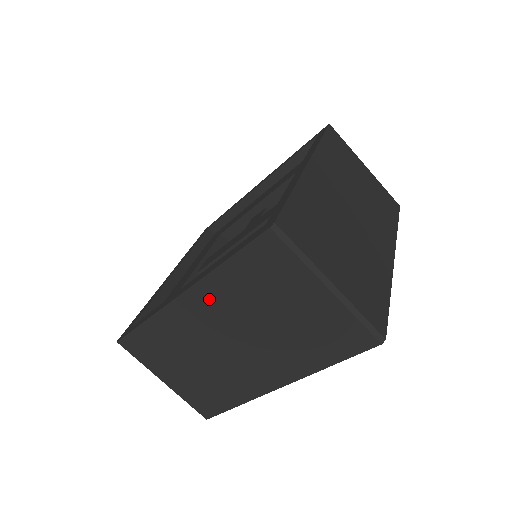
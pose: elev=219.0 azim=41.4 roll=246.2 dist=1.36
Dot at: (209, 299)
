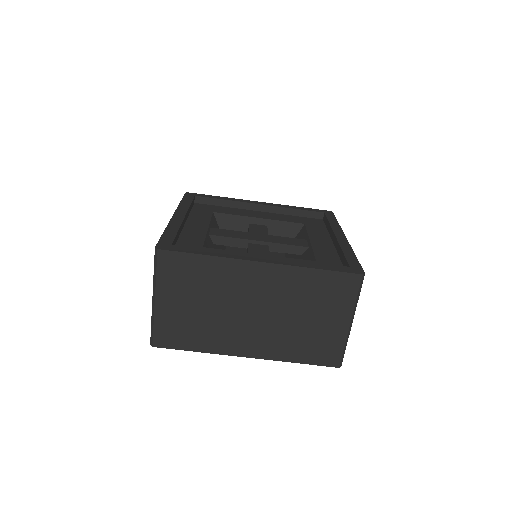
Dot at: (277, 279)
